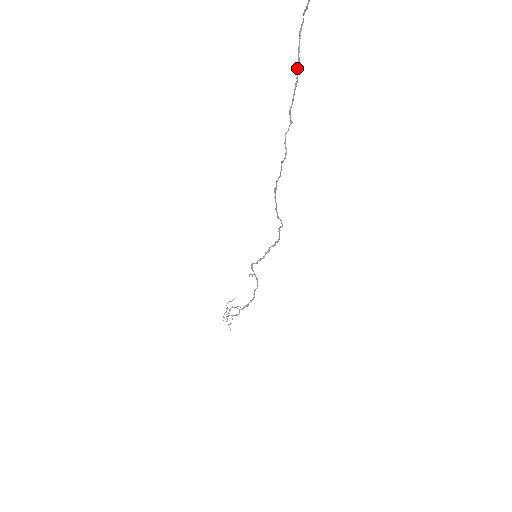
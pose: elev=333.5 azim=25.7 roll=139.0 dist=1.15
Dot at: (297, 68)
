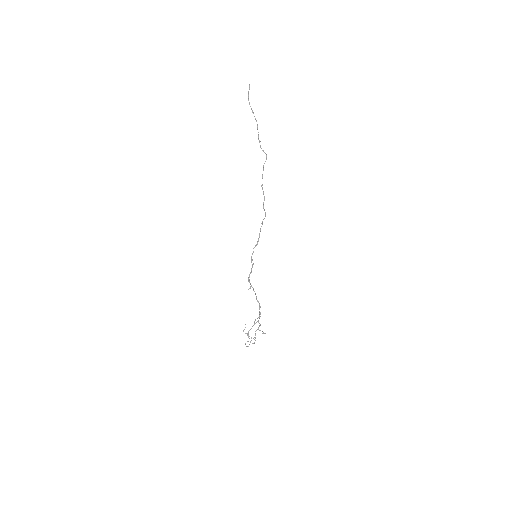
Dot at: occluded
